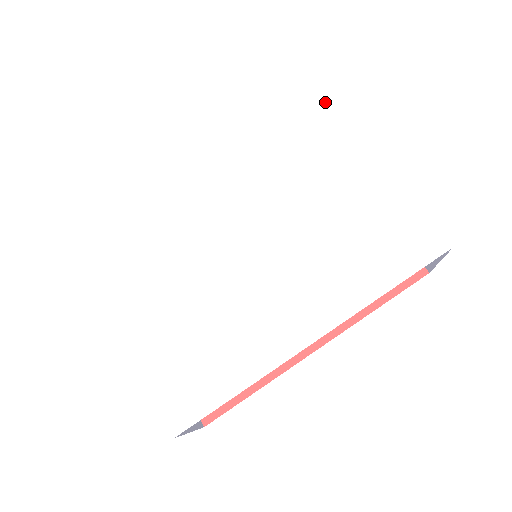
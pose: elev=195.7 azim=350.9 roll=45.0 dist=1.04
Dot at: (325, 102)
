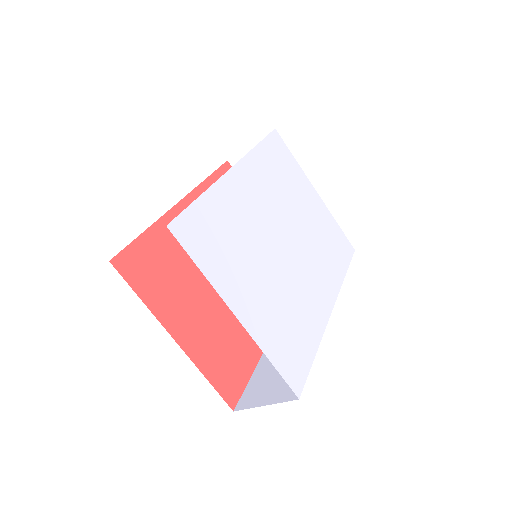
Dot at: (287, 148)
